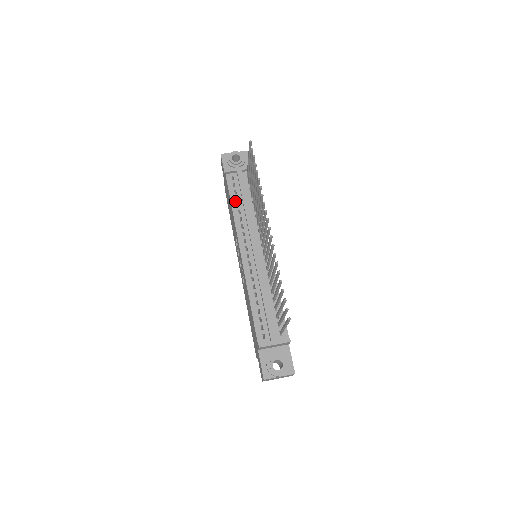
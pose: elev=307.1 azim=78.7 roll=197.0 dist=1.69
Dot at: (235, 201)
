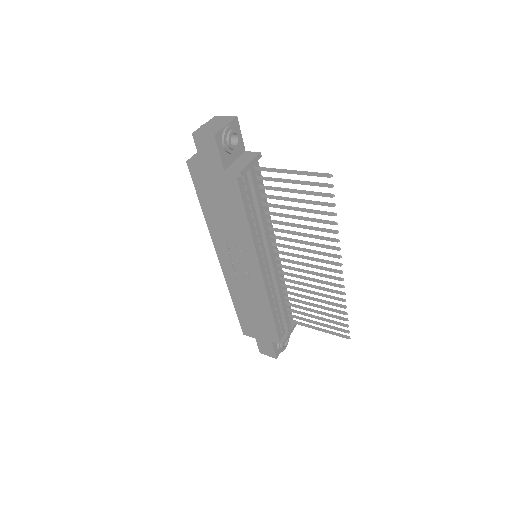
Dot at: (250, 211)
